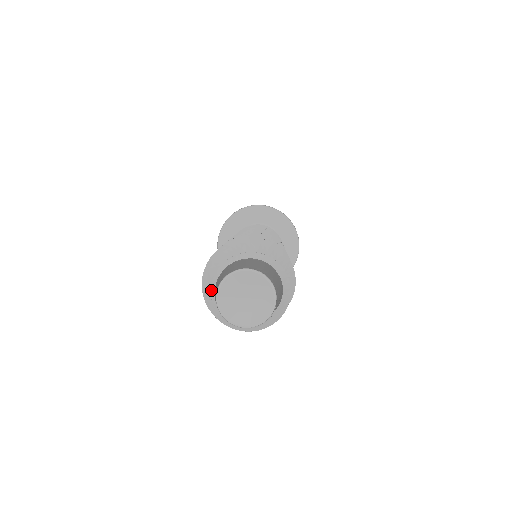
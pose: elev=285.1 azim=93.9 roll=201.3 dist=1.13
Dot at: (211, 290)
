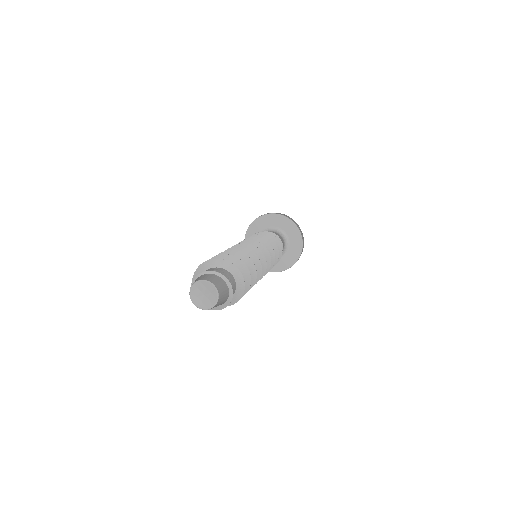
Dot at: (196, 277)
